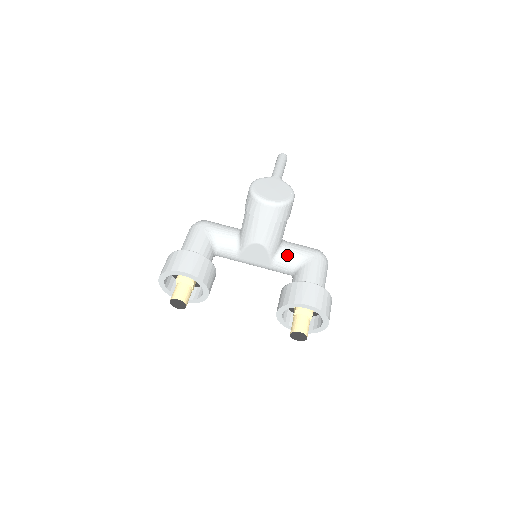
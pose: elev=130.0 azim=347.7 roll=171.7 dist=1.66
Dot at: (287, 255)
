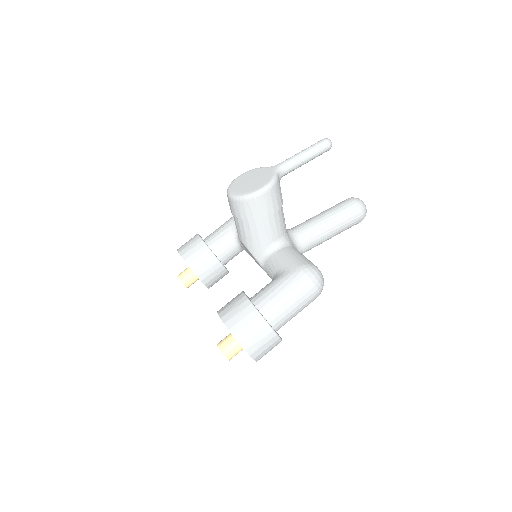
Dot at: (271, 262)
